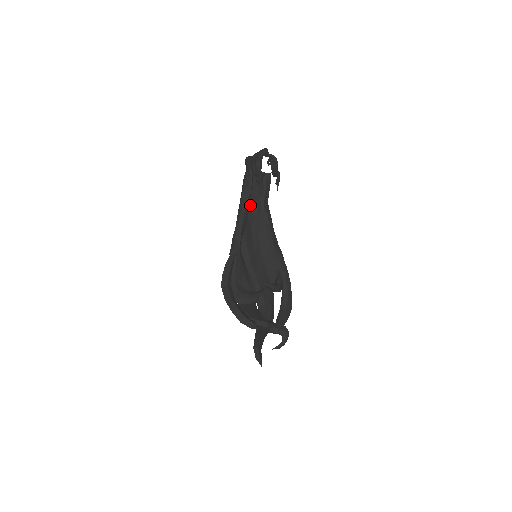
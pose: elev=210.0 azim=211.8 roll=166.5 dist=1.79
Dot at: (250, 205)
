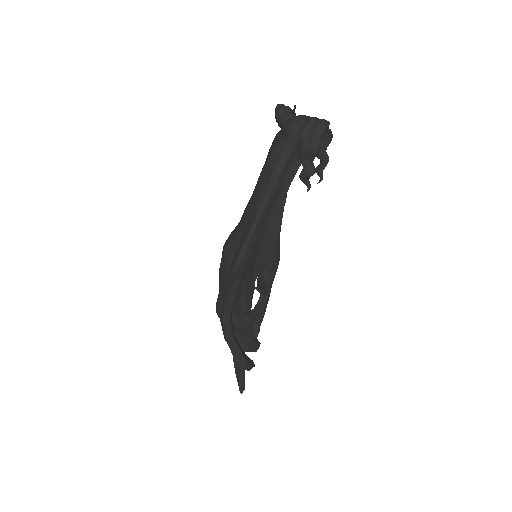
Dot at: occluded
